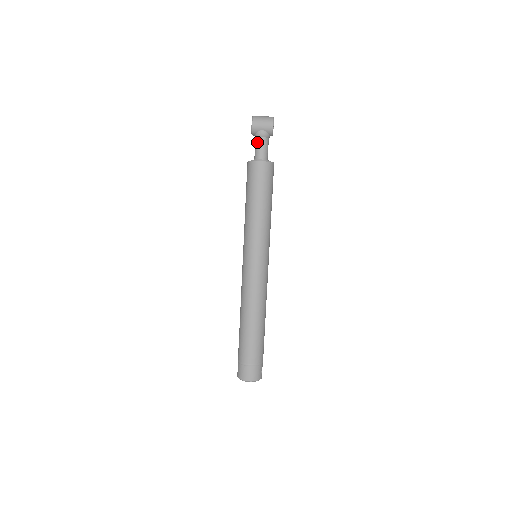
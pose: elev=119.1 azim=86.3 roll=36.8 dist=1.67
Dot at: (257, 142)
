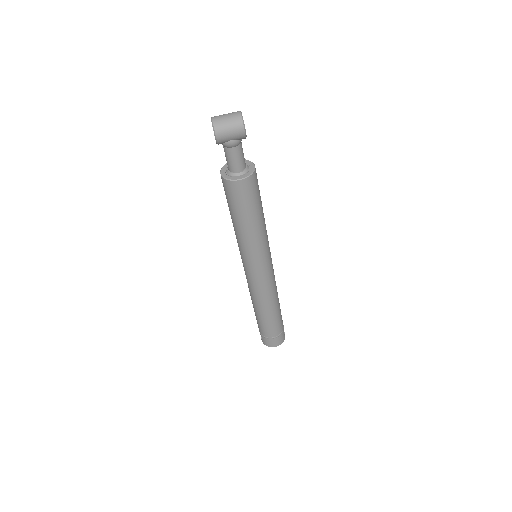
Dot at: (228, 153)
